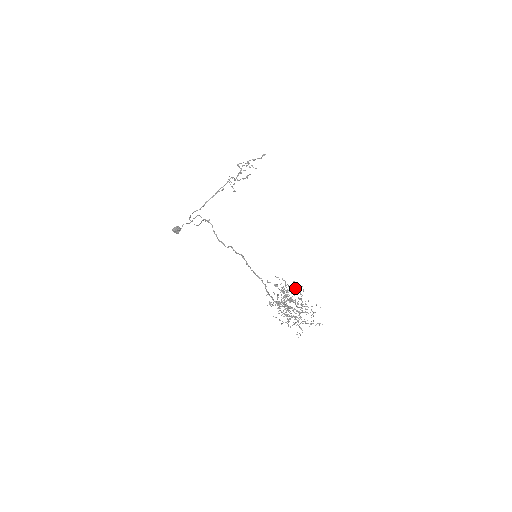
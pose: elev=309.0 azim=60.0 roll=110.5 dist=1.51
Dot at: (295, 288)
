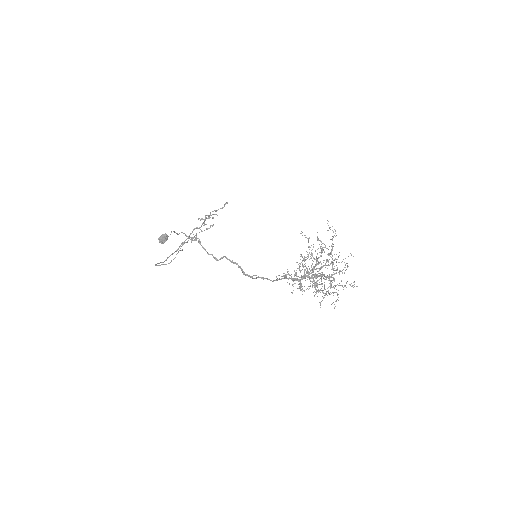
Dot at: (321, 246)
